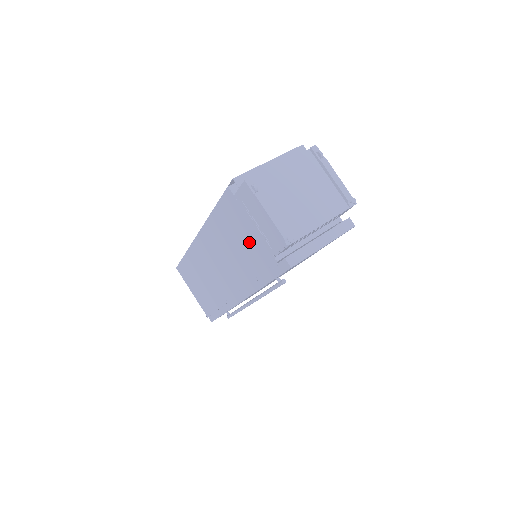
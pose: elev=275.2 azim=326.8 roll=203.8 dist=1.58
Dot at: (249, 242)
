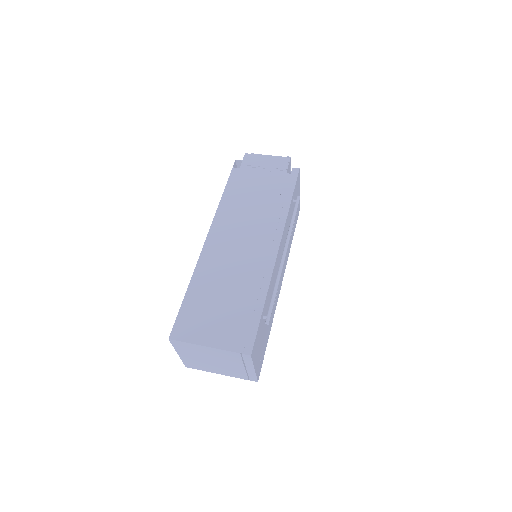
Dot at: (263, 184)
